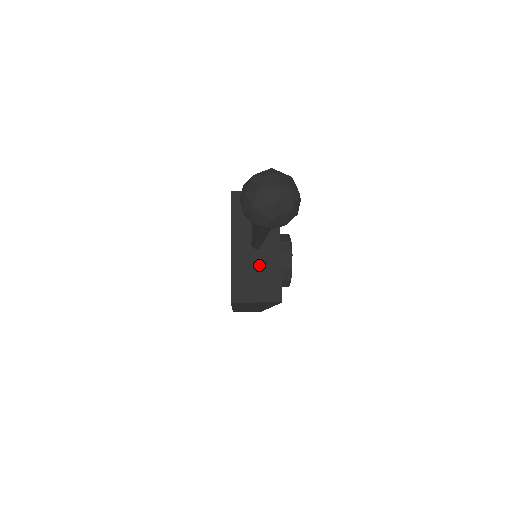
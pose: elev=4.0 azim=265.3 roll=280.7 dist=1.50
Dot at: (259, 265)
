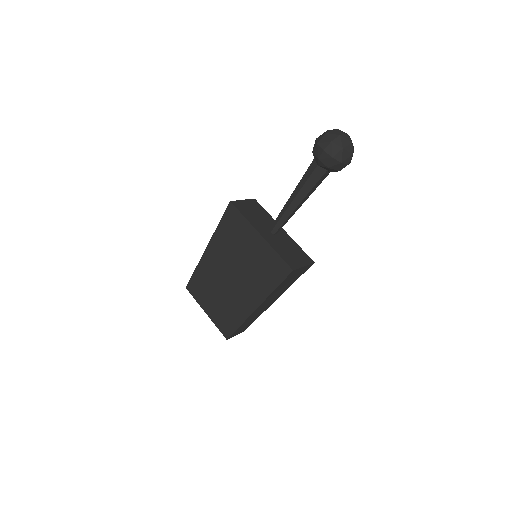
Dot at: (285, 244)
